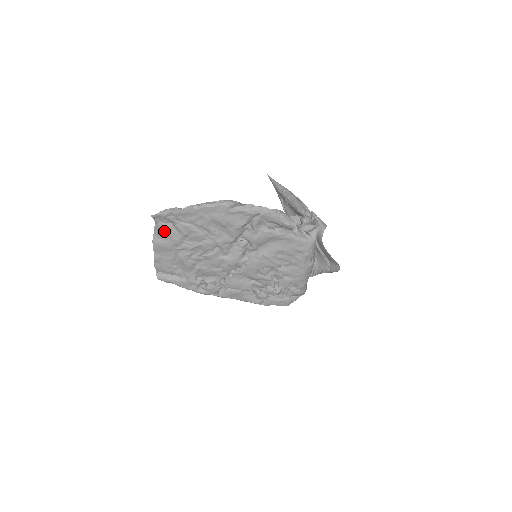
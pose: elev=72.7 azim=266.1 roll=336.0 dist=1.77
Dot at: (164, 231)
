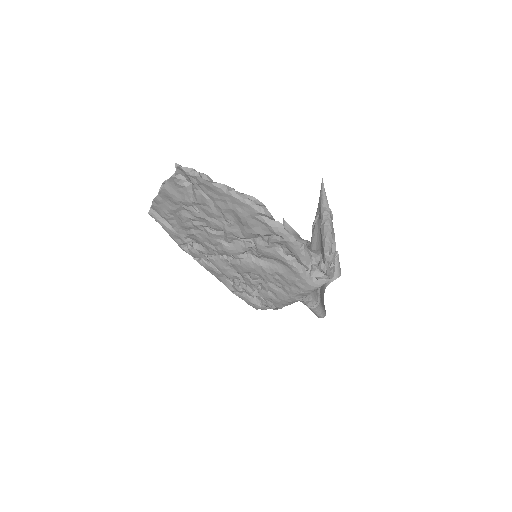
Dot at: (179, 185)
